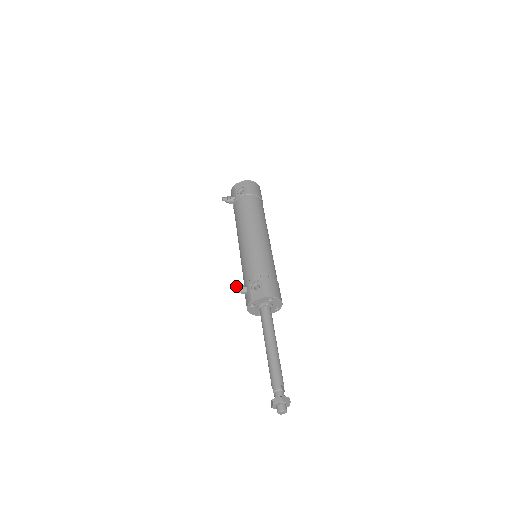
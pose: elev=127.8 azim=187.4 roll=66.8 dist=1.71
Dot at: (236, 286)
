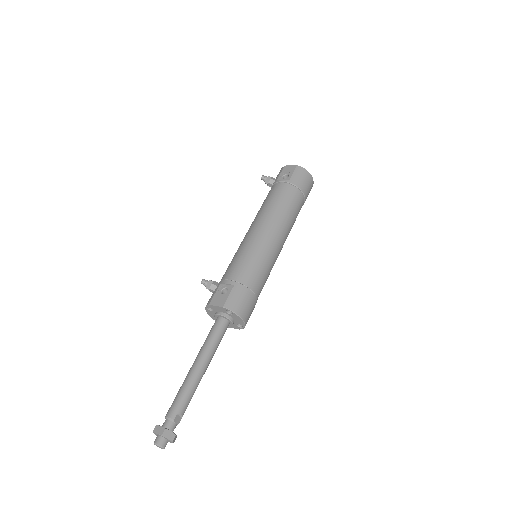
Dot at: occluded
